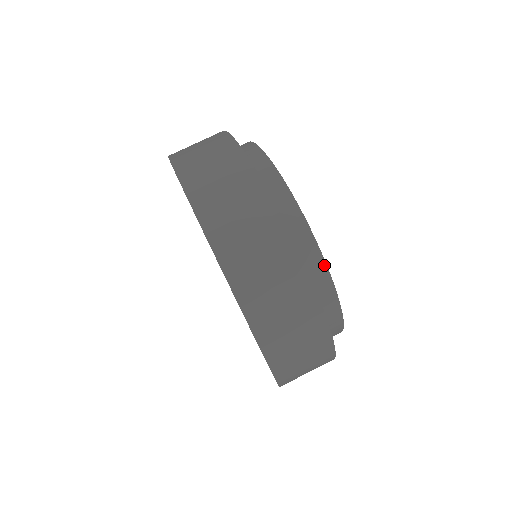
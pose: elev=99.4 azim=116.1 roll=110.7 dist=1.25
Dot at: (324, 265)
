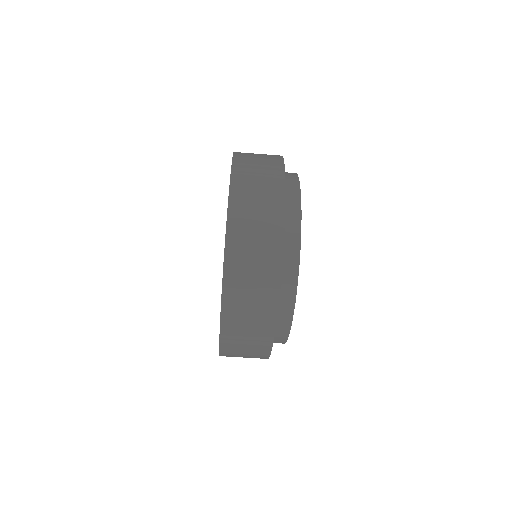
Dot at: (296, 284)
